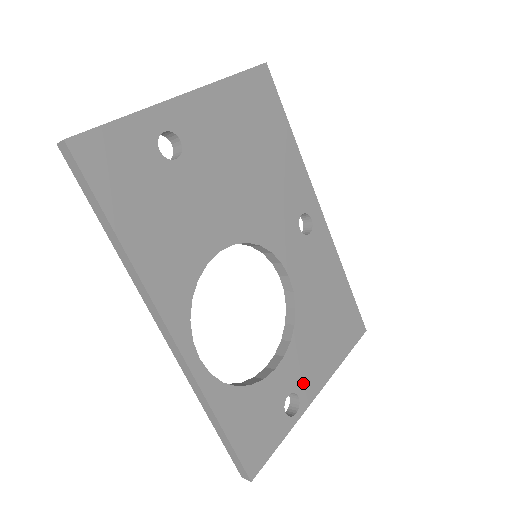
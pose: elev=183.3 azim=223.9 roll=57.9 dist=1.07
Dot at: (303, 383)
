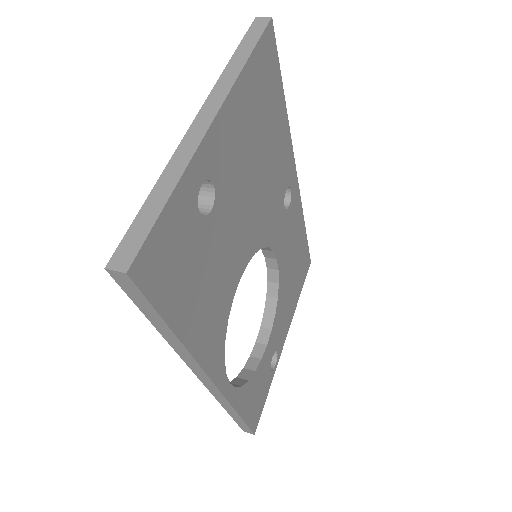
Dot at: (280, 339)
